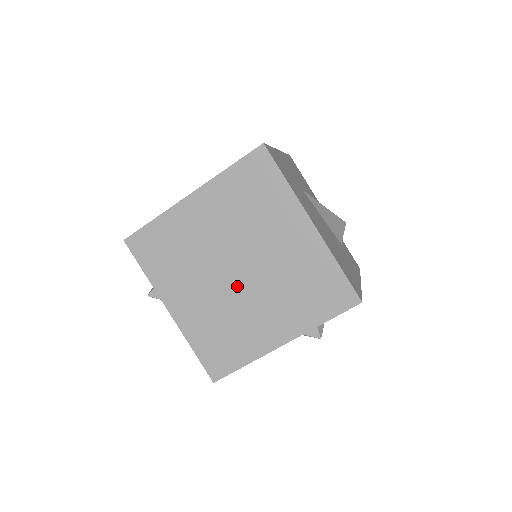
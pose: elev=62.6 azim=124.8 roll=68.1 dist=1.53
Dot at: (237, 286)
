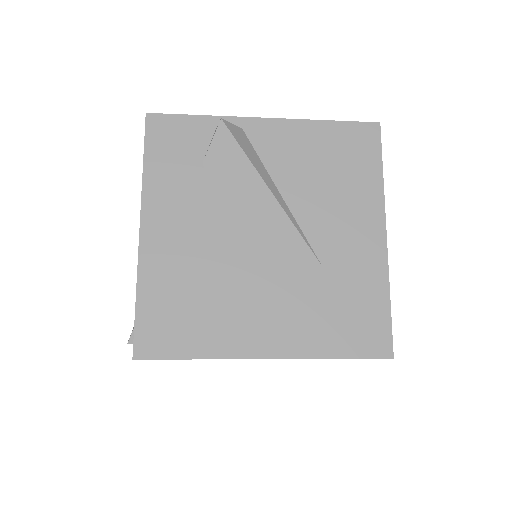
Dot at: occluded
